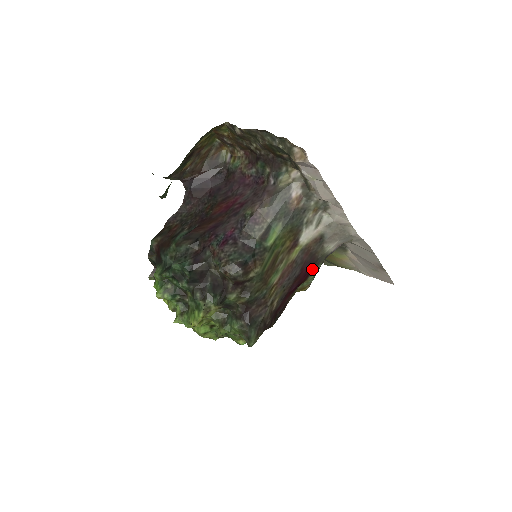
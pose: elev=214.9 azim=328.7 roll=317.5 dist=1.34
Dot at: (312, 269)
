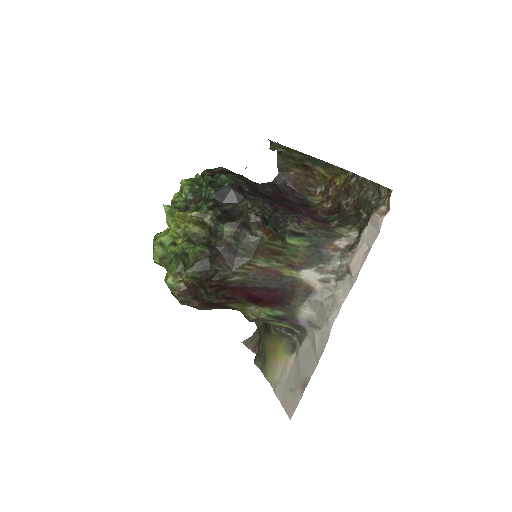
Dot at: (278, 304)
